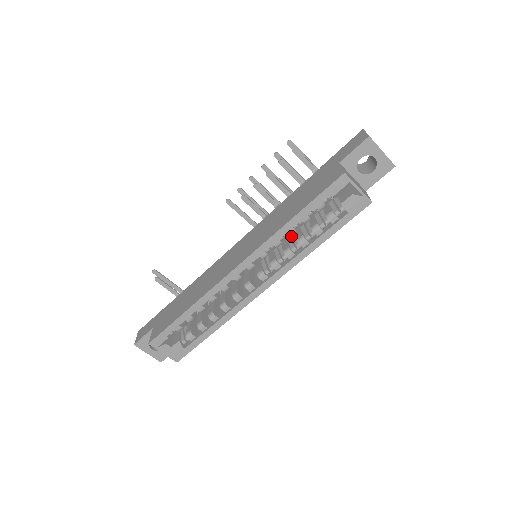
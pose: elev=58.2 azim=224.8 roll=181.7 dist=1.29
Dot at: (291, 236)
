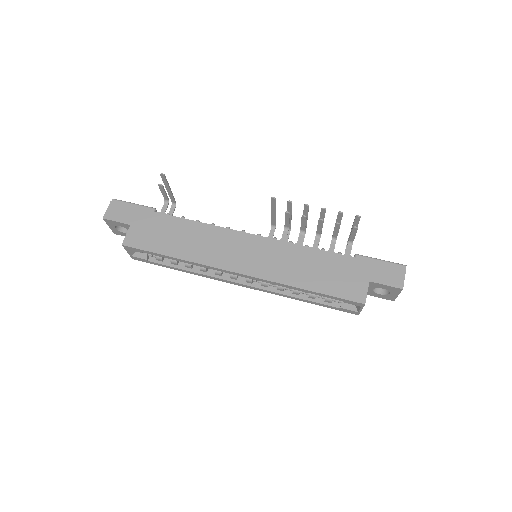
Dot at: occluded
